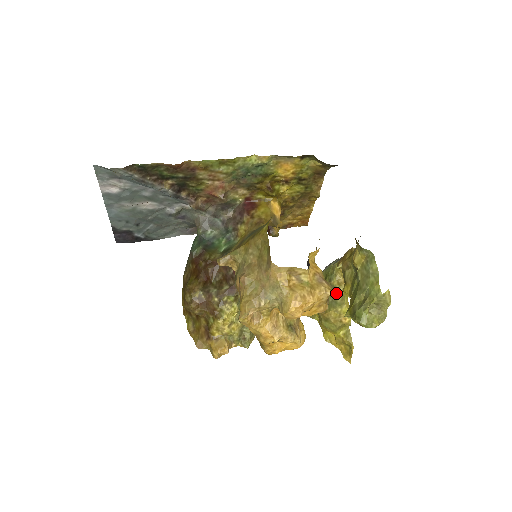
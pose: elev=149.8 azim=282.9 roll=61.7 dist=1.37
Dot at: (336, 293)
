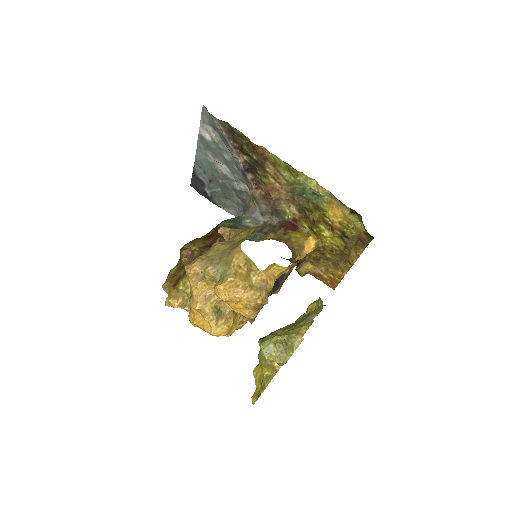
Dot at: occluded
